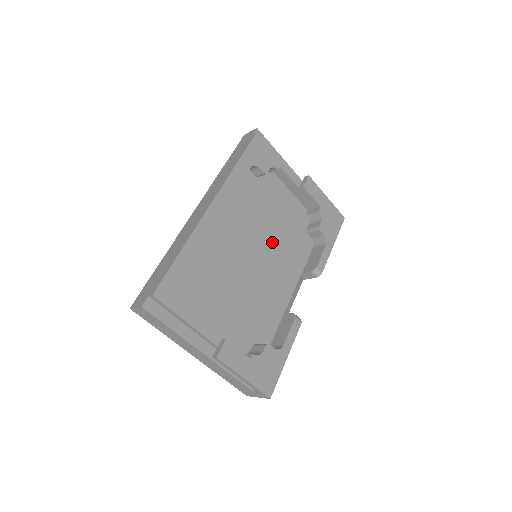
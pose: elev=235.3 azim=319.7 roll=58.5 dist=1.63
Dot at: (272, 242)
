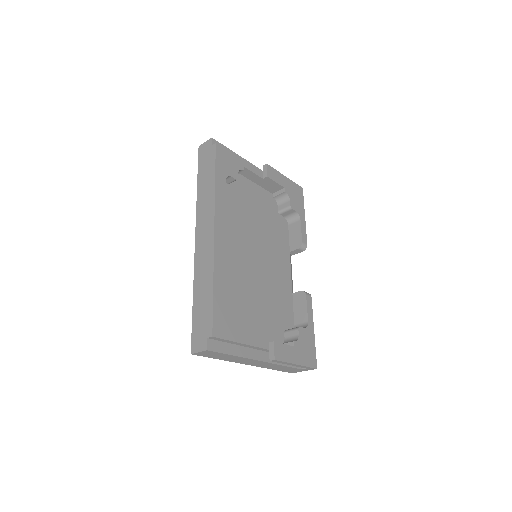
Dot at: (261, 237)
